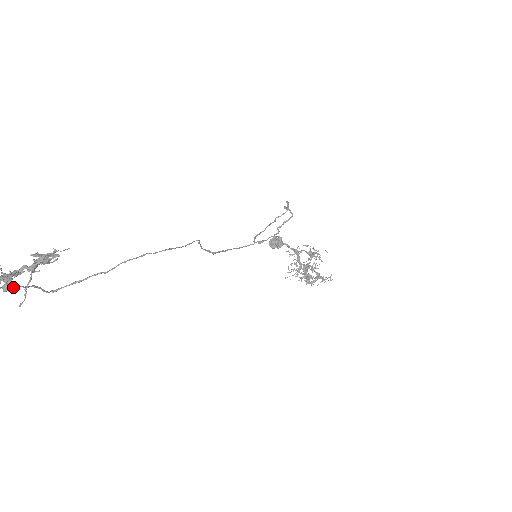
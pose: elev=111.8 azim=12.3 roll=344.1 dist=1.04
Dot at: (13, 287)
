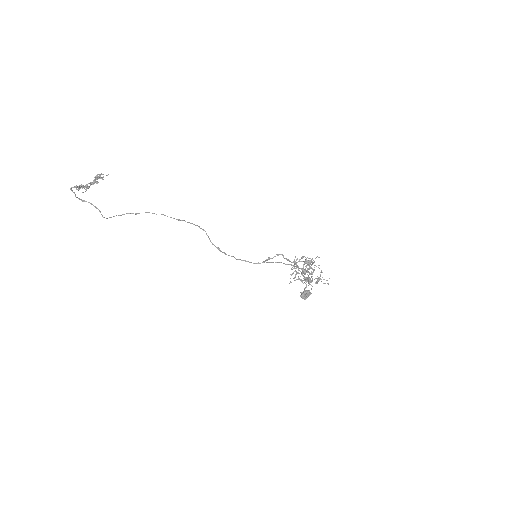
Dot at: (82, 186)
